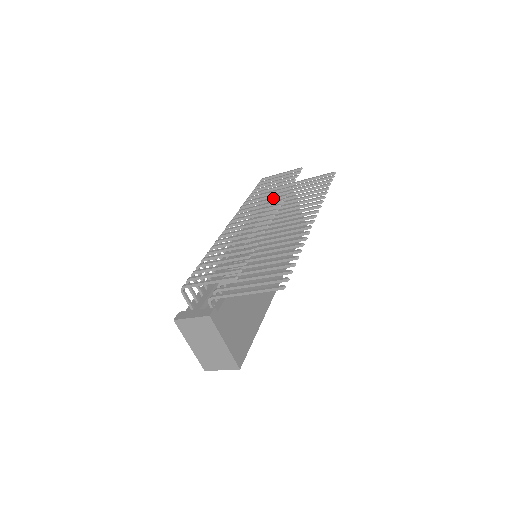
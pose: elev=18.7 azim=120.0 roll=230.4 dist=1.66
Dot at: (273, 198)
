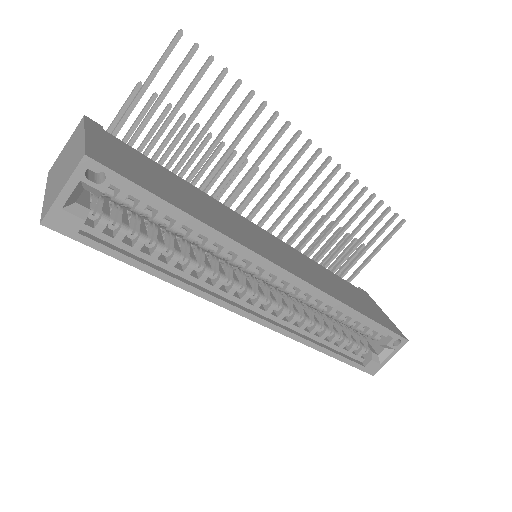
Dot at: occluded
